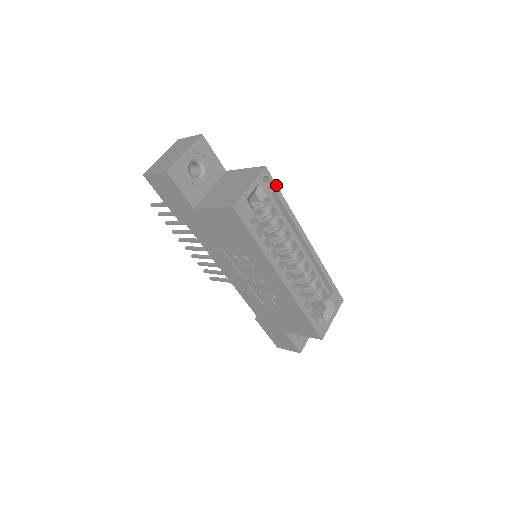
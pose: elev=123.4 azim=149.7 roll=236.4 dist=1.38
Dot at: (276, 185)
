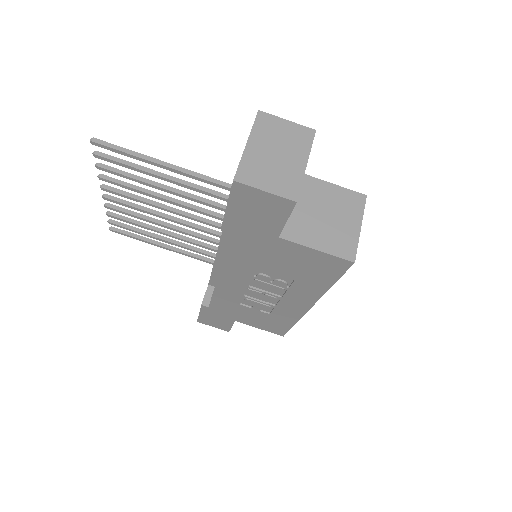
Dot at: occluded
